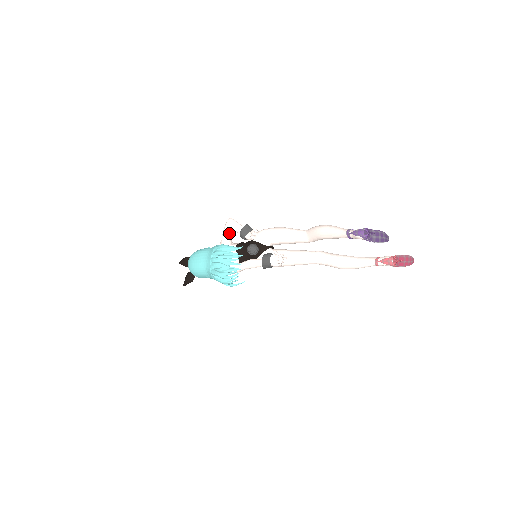
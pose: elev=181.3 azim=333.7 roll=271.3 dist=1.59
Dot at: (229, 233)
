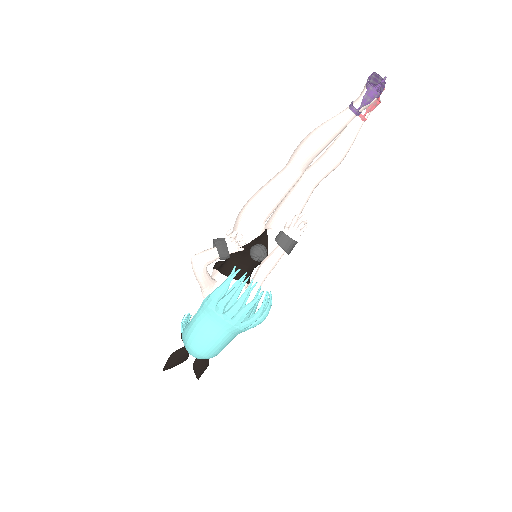
Dot at: (207, 273)
